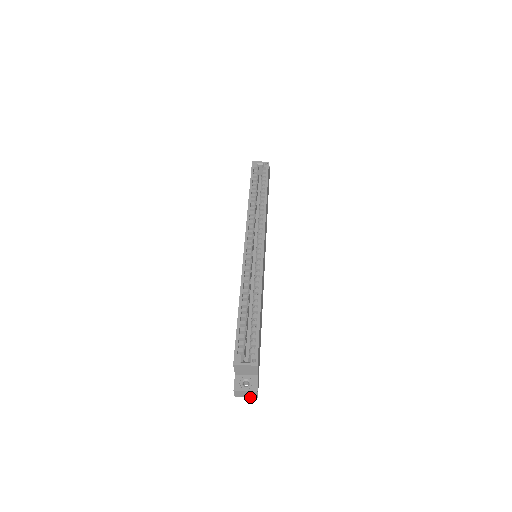
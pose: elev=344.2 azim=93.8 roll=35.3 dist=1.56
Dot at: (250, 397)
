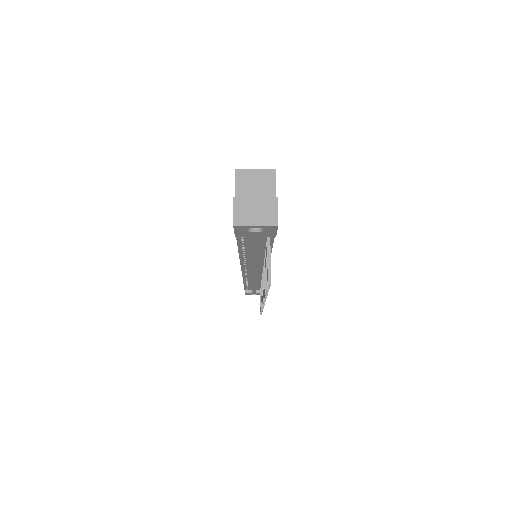
Dot at: (263, 225)
